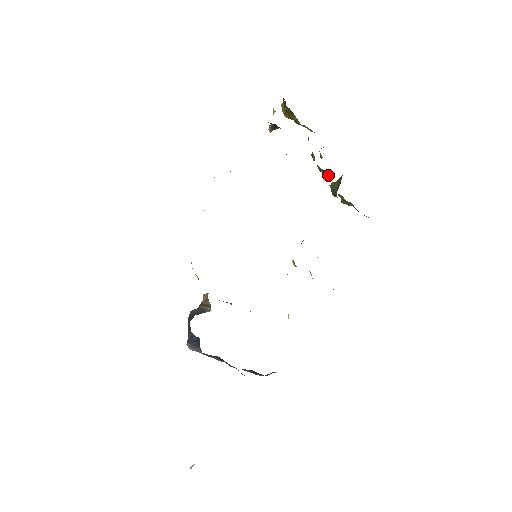
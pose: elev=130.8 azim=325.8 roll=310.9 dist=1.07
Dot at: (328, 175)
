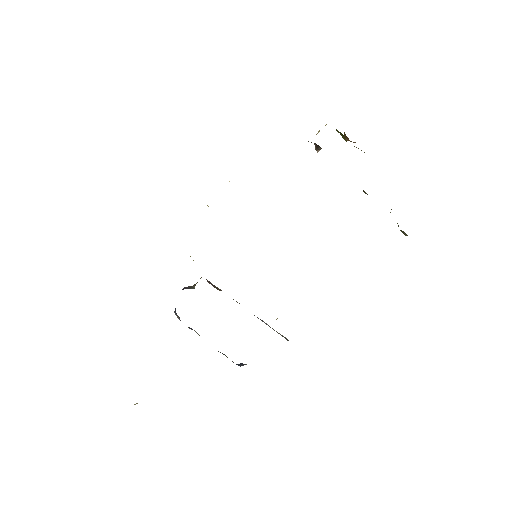
Dot at: occluded
